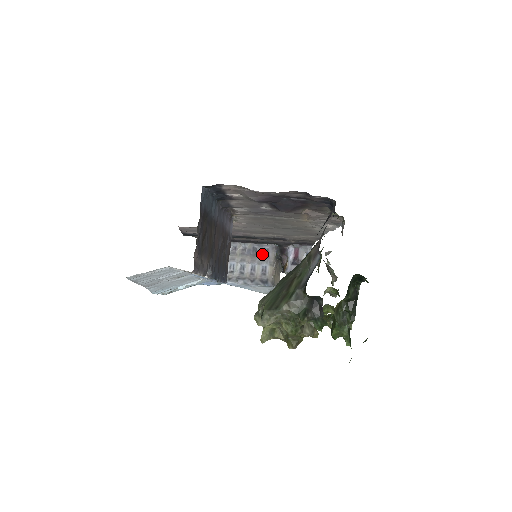
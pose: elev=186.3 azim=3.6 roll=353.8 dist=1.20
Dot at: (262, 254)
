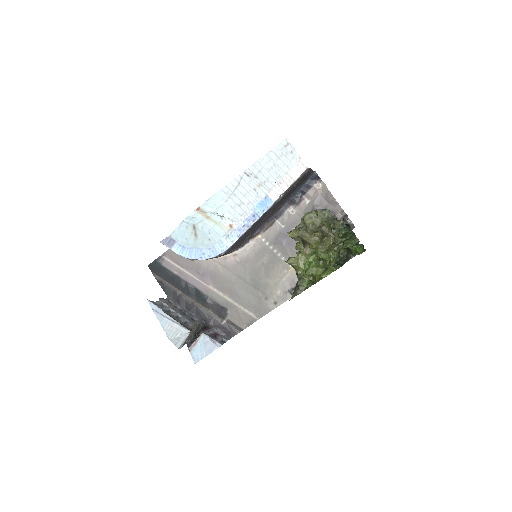
Dot at: (190, 318)
